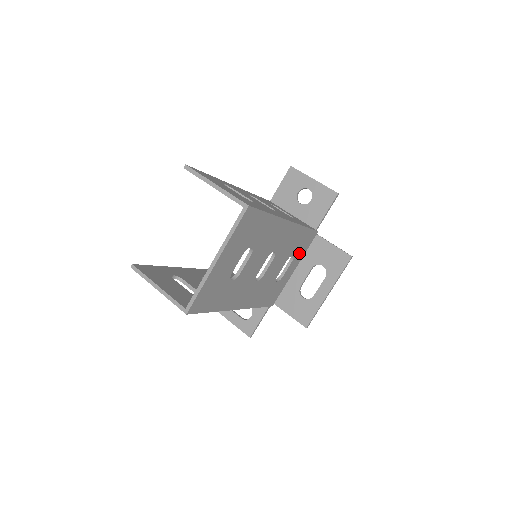
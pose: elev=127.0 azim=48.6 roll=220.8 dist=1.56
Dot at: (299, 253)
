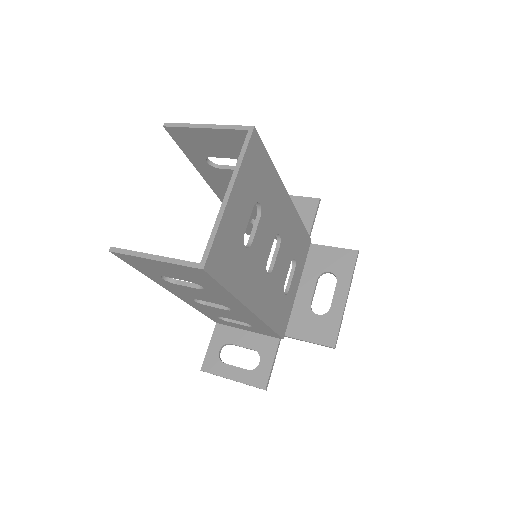
Dot at: (299, 262)
